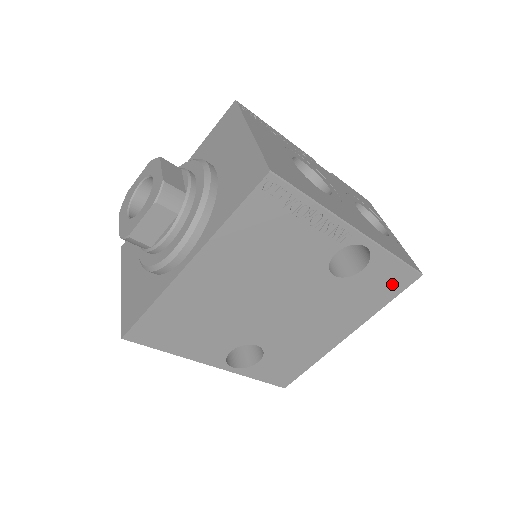
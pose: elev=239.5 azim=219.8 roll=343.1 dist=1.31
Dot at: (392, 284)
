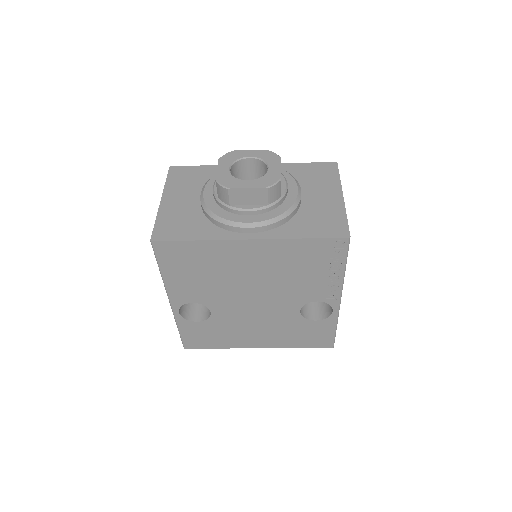
Dot at: (316, 340)
